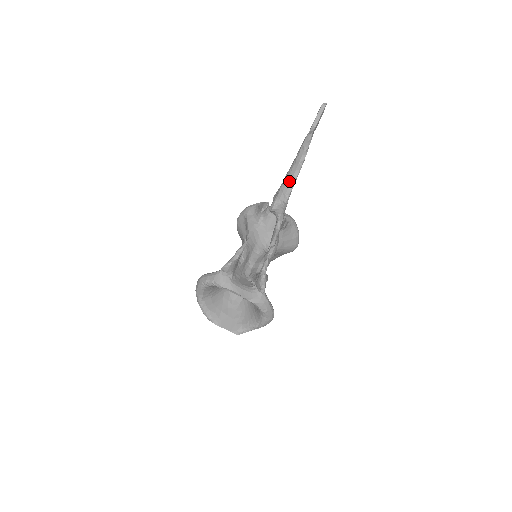
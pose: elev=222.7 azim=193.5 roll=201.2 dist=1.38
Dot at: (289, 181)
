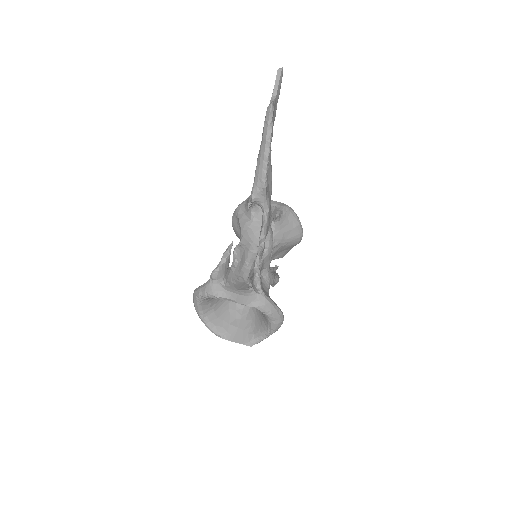
Dot at: (261, 163)
